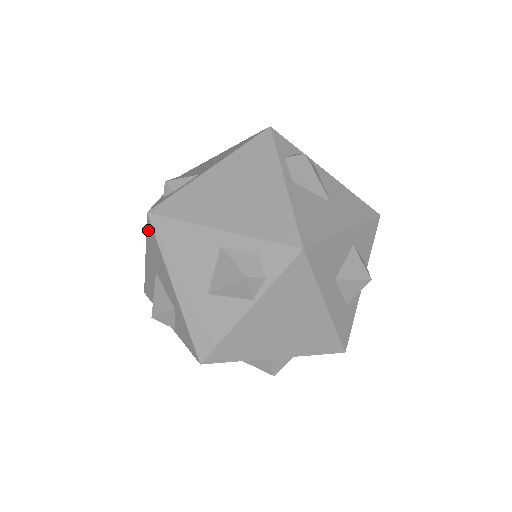
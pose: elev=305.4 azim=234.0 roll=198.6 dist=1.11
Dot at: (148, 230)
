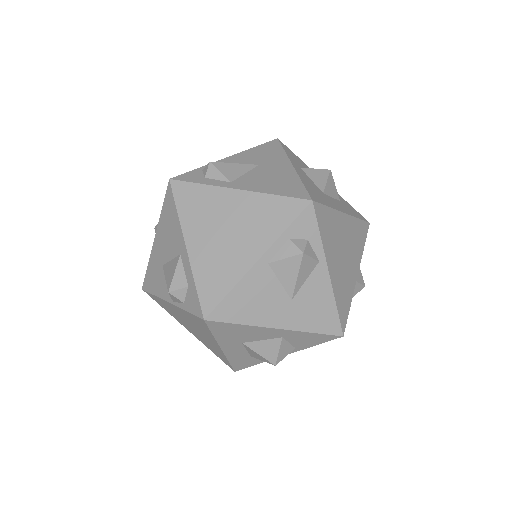
Dot at: occluded
